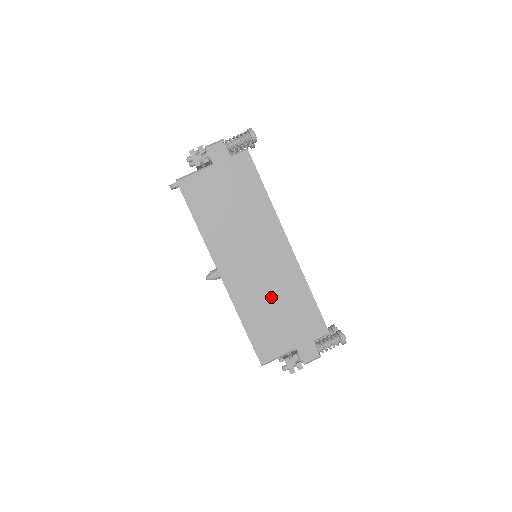
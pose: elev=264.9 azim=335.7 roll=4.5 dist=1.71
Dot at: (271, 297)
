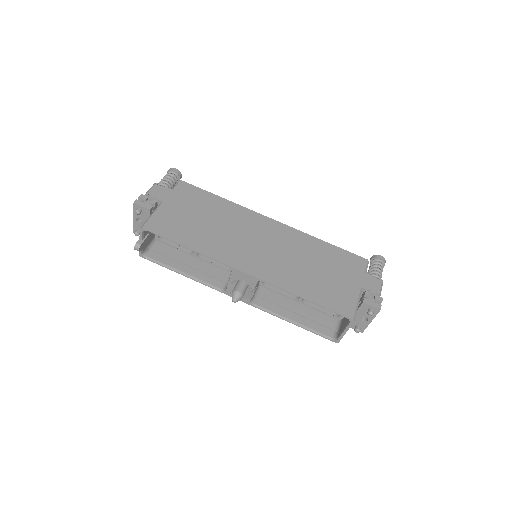
Dot at: (301, 263)
